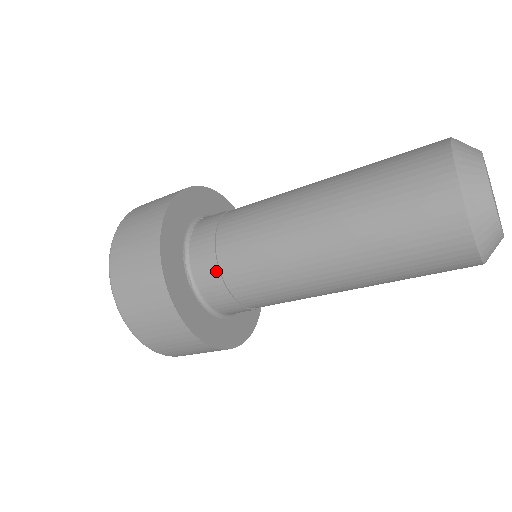
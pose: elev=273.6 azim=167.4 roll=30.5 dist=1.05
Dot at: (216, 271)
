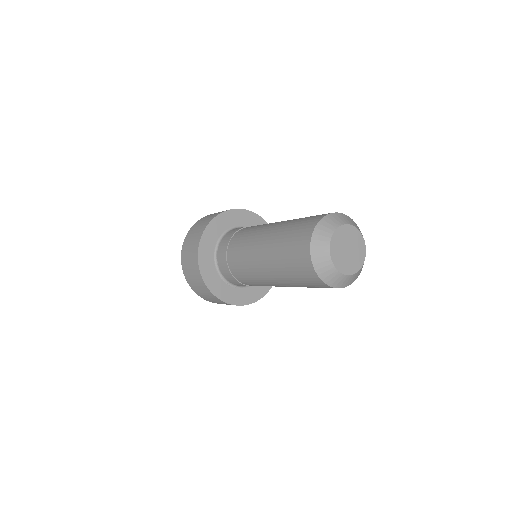
Dot at: (242, 285)
